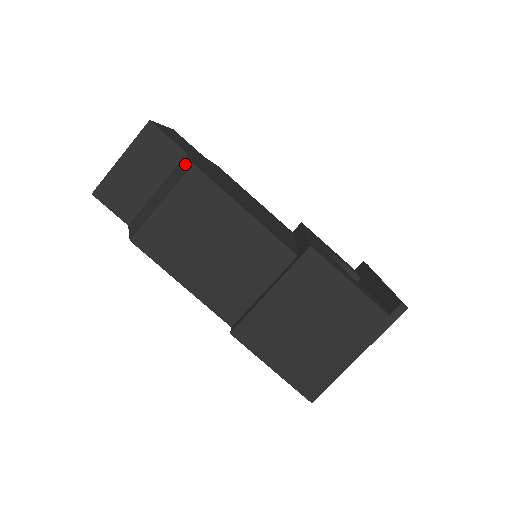
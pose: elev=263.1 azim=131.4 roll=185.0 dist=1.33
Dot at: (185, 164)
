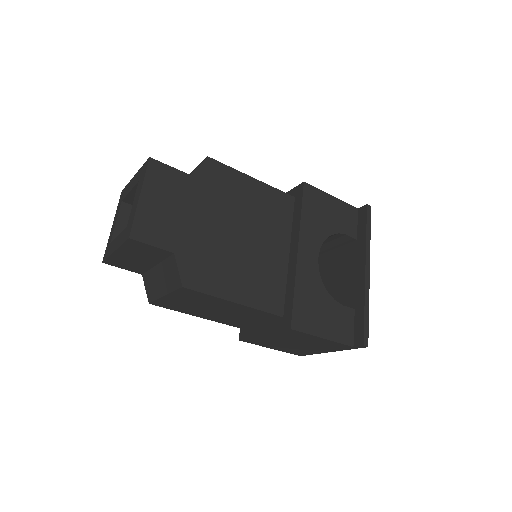
Dot at: (175, 272)
